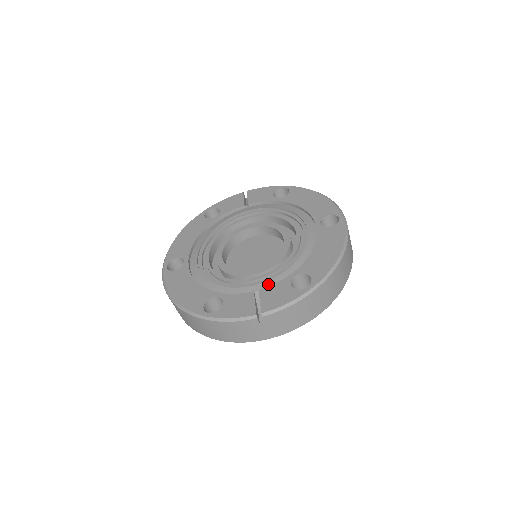
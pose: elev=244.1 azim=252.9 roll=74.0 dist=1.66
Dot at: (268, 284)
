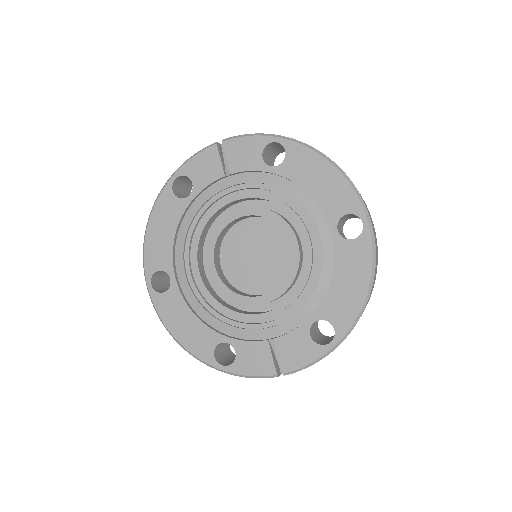
Dot at: (283, 328)
